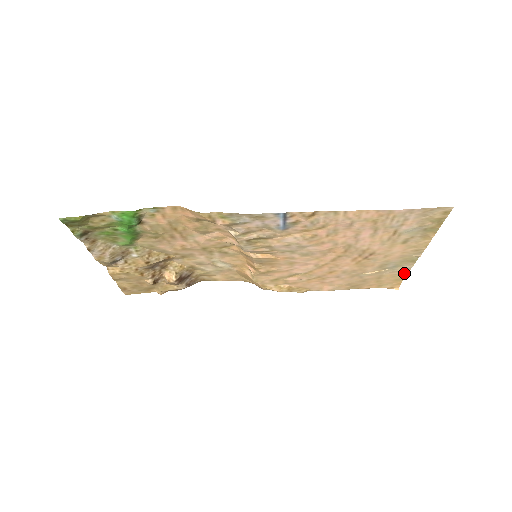
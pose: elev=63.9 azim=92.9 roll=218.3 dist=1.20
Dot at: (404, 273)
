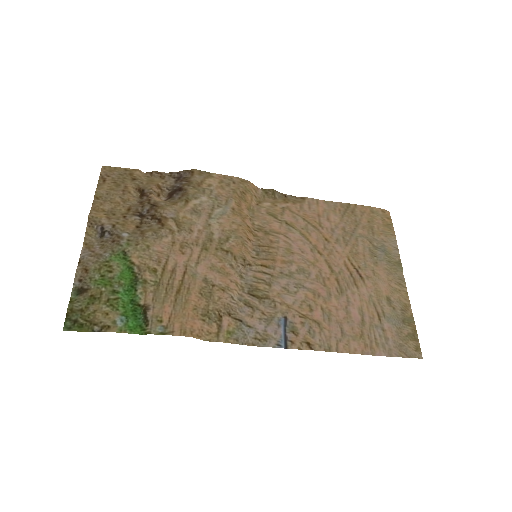
Dot at: (393, 238)
